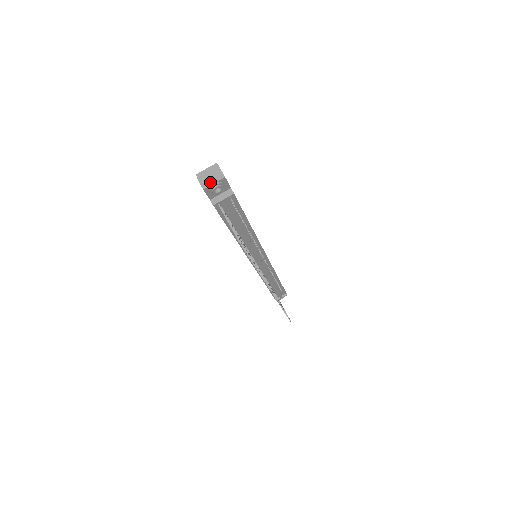
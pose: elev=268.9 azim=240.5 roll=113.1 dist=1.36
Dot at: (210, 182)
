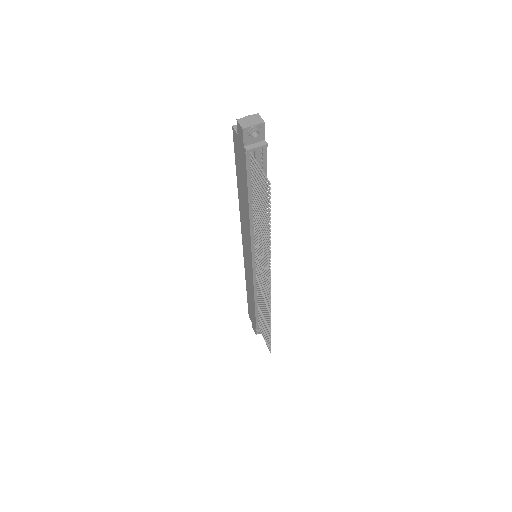
Dot at: (250, 124)
